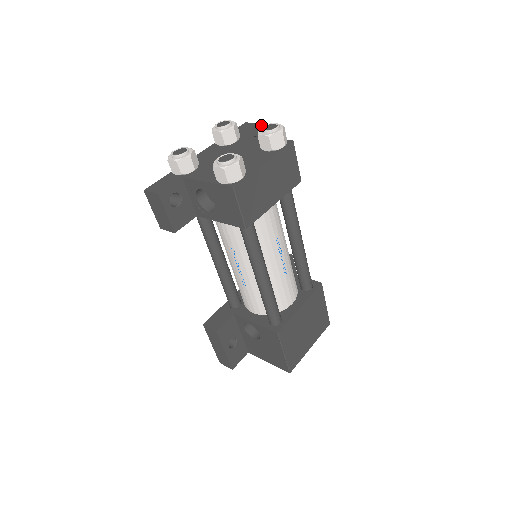
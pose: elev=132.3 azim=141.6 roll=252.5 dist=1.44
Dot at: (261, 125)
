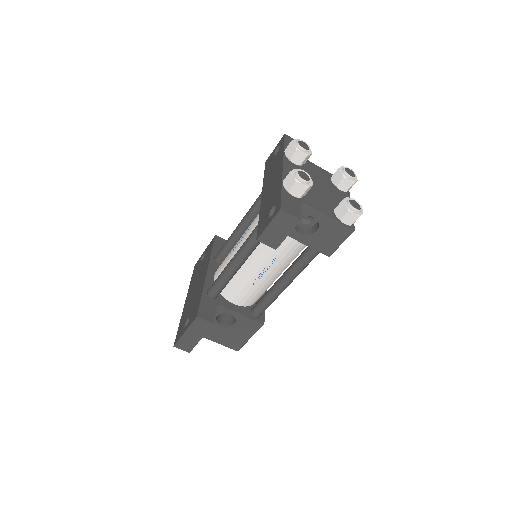
Dot at: occluded
